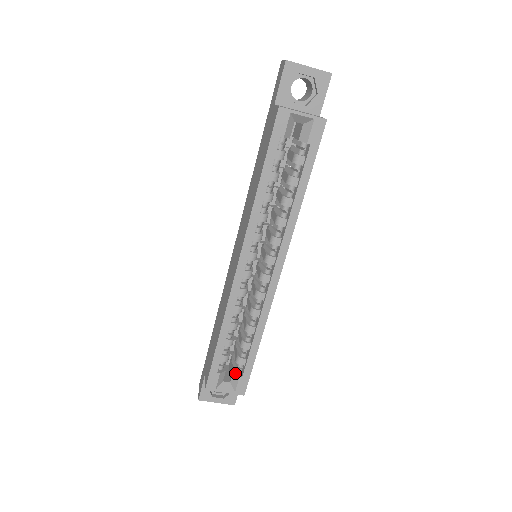
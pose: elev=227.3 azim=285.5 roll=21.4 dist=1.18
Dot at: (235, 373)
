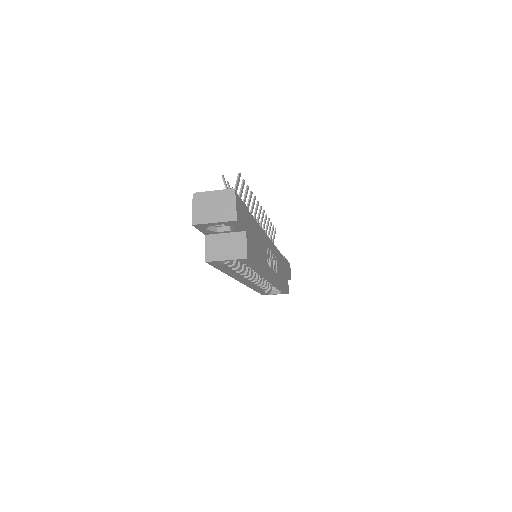
Dot at: occluded
